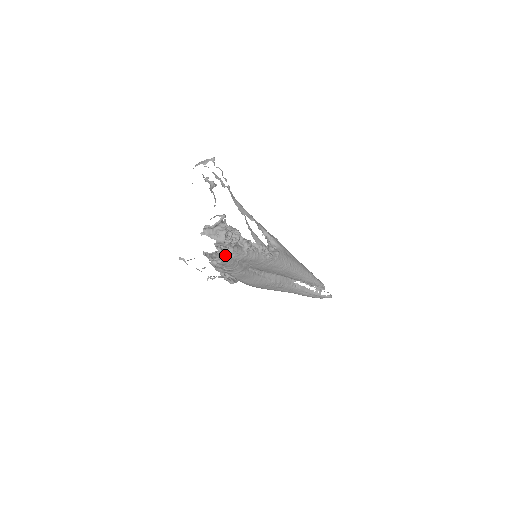
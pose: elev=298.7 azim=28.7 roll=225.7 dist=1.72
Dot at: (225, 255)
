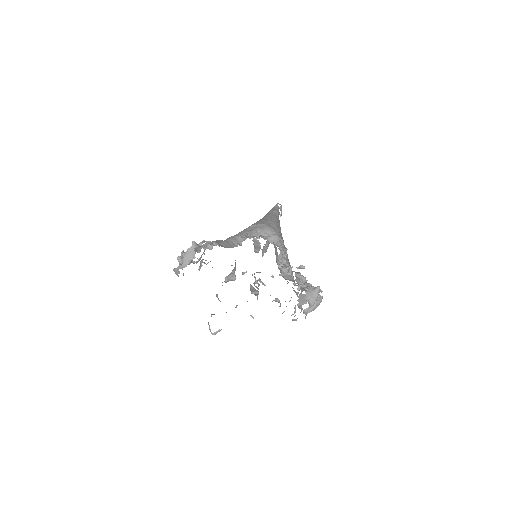
Dot at: occluded
